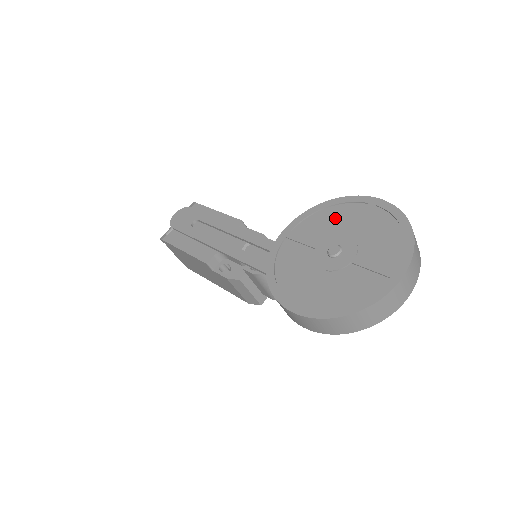
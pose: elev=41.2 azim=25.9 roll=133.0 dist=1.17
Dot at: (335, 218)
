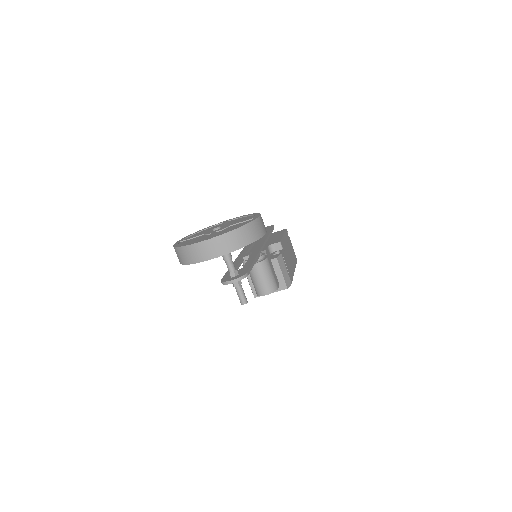
Dot at: (242, 220)
